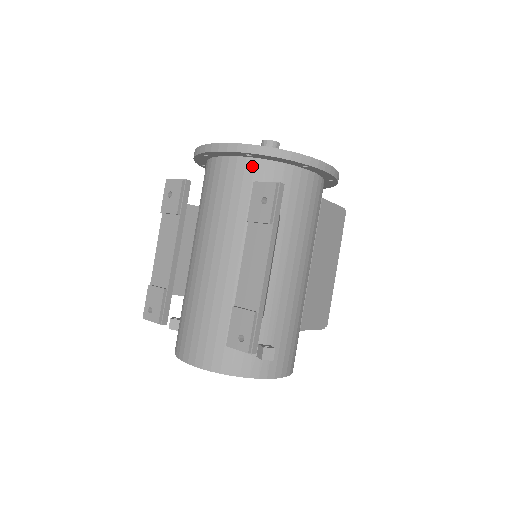
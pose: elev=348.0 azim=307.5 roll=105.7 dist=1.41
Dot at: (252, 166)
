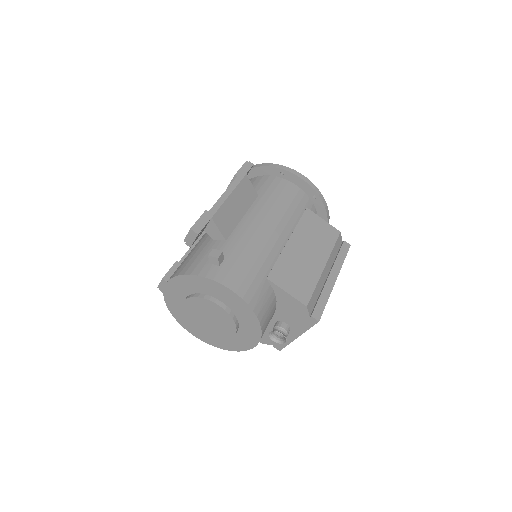
Dot at: occluded
